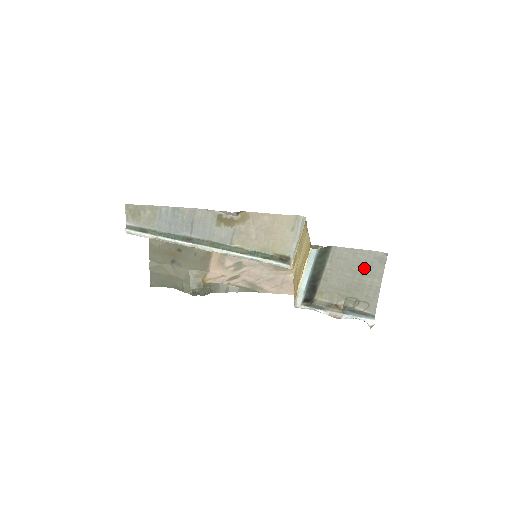
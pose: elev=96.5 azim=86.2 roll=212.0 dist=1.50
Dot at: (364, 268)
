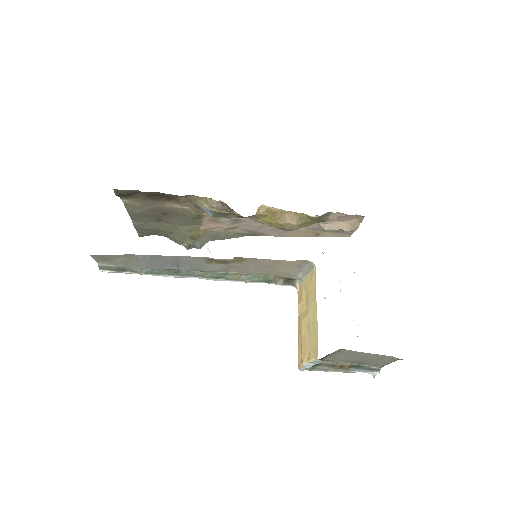
Dot at: (375, 358)
